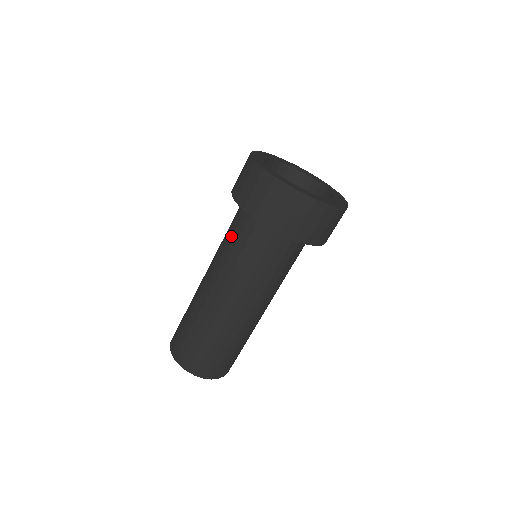
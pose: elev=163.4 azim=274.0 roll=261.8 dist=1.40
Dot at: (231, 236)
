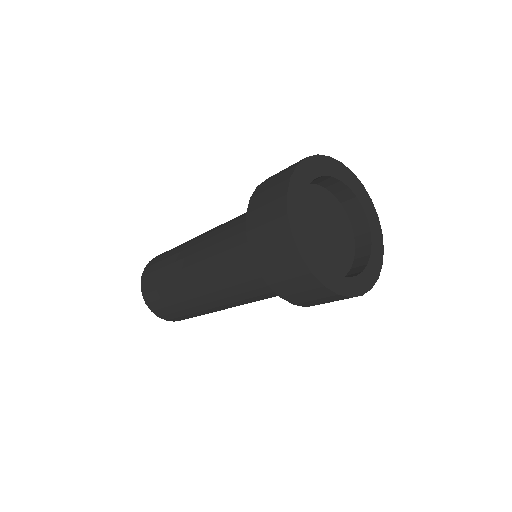
Dot at: (253, 290)
